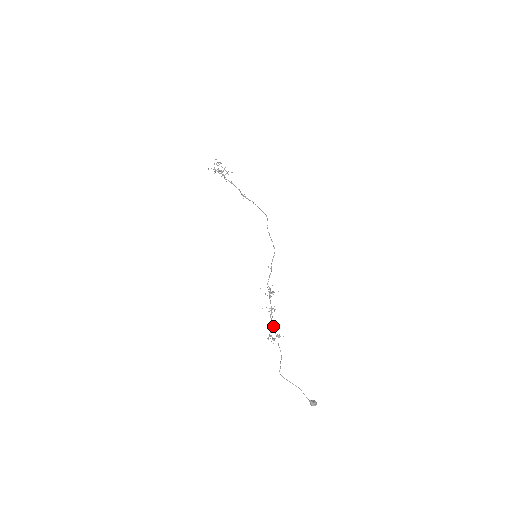
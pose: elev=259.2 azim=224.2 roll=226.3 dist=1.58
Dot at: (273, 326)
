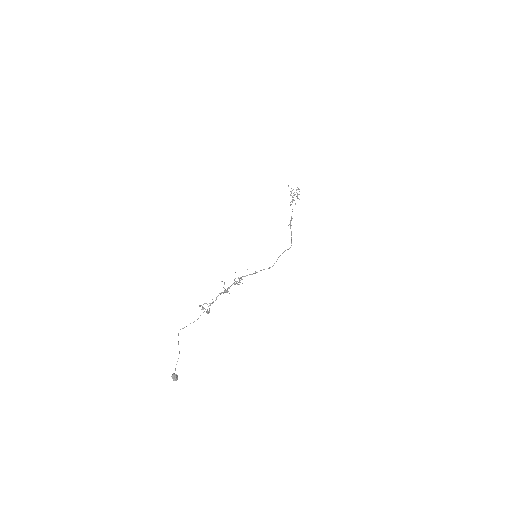
Dot at: occluded
